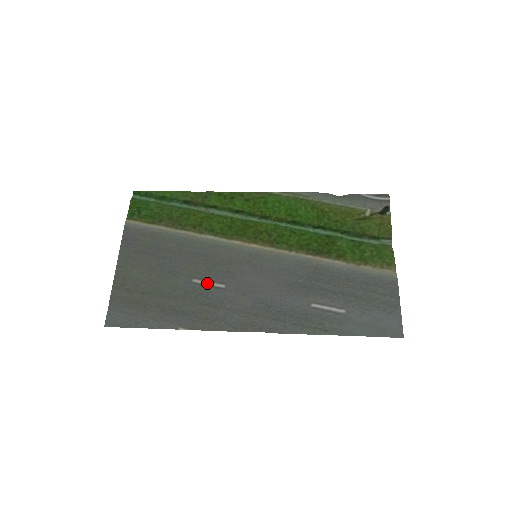
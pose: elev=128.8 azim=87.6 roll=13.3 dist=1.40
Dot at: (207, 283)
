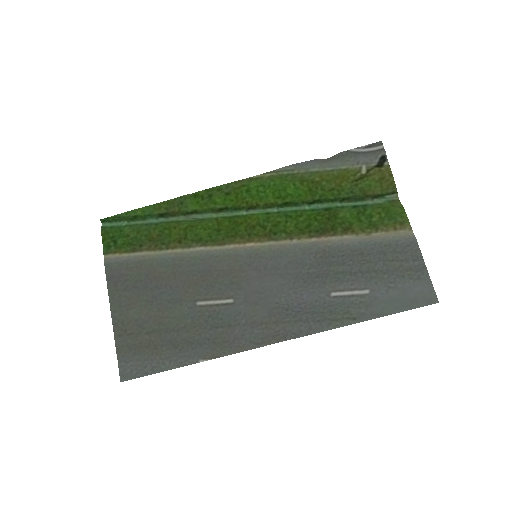
Dot at: (213, 302)
